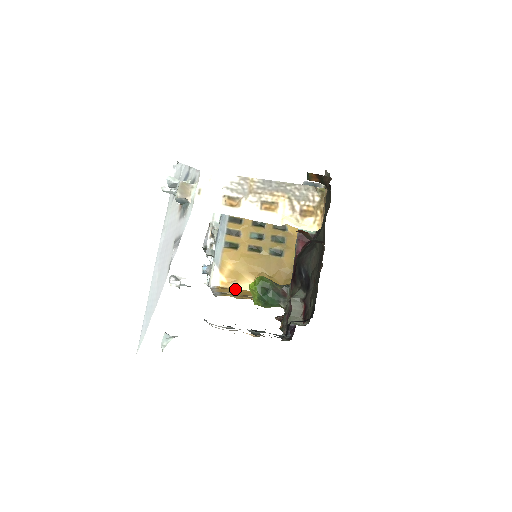
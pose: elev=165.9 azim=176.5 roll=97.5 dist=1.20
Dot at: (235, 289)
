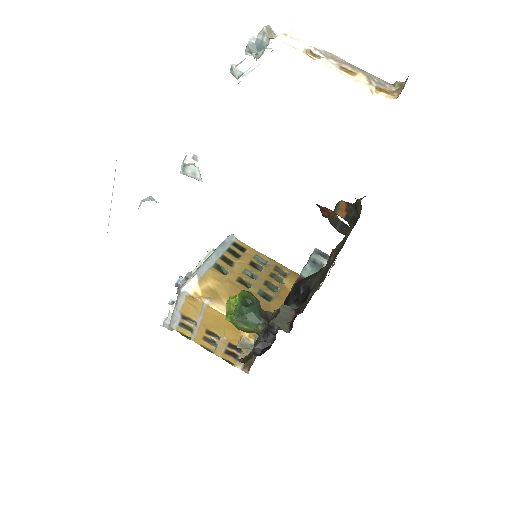
Dot at: (207, 305)
